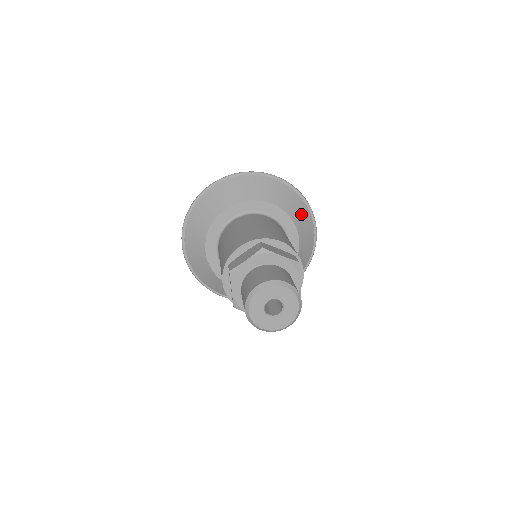
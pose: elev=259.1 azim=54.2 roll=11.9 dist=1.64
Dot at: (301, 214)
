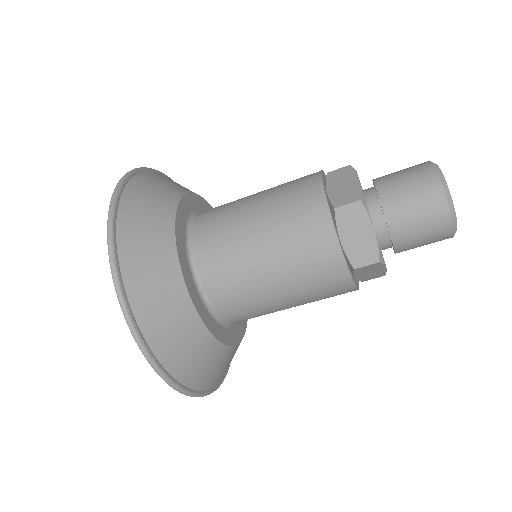
Dot at: occluded
